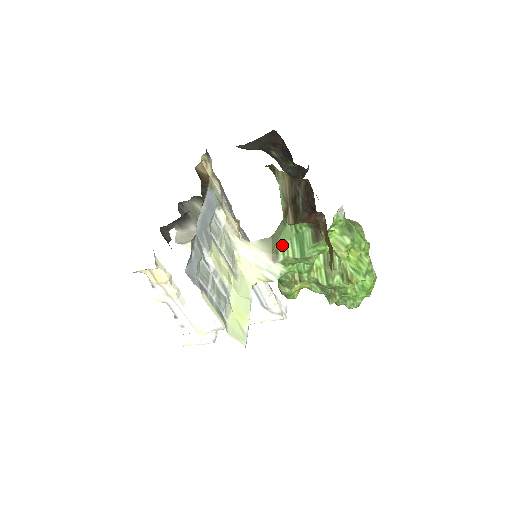
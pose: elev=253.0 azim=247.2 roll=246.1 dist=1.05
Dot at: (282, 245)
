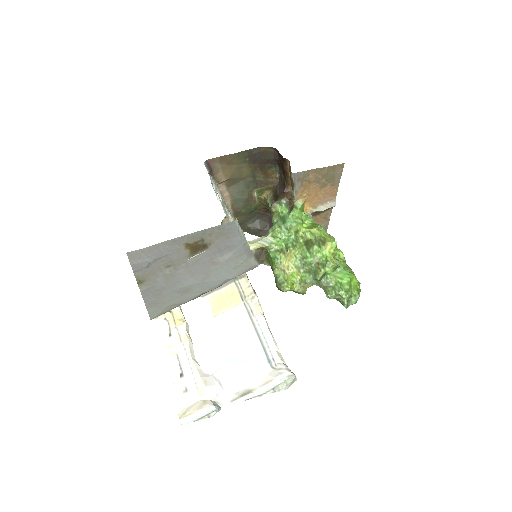
Dot at: (271, 228)
